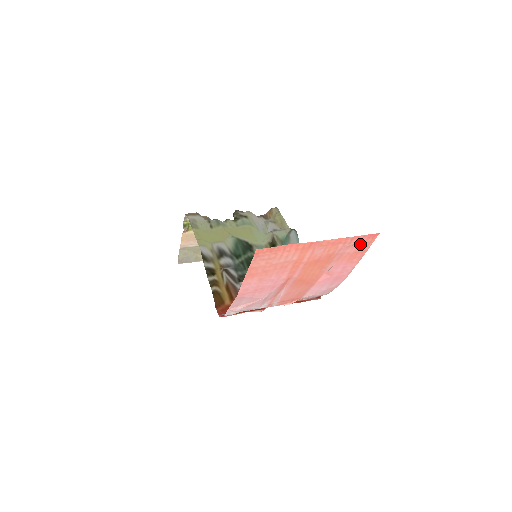
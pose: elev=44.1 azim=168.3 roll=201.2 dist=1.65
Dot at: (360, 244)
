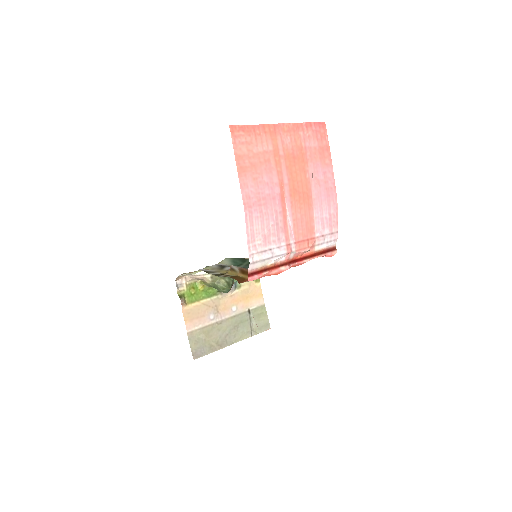
Dot at: (317, 135)
